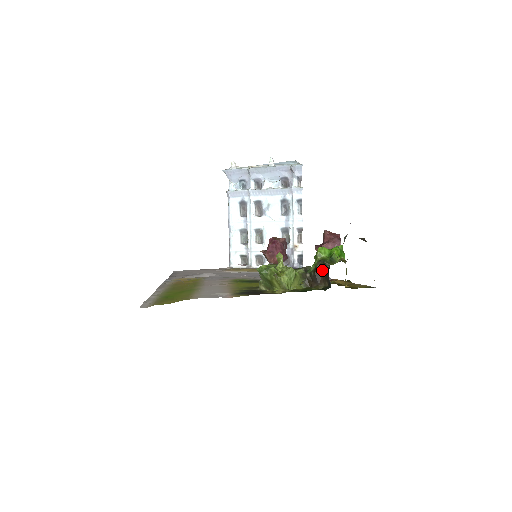
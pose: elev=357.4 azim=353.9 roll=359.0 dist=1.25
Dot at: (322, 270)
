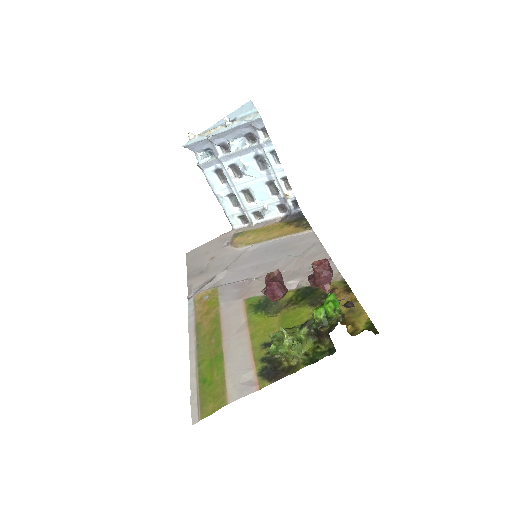
Dot at: (323, 329)
